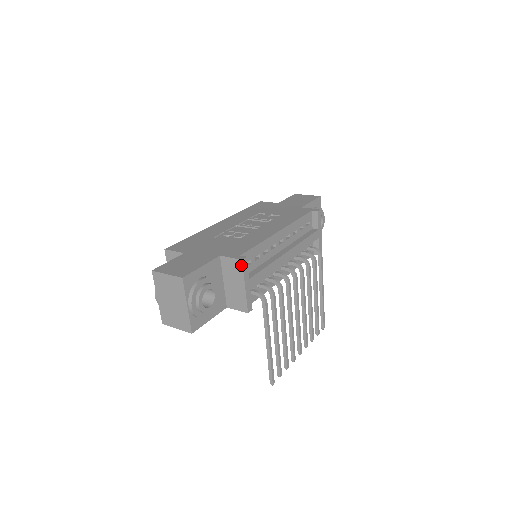
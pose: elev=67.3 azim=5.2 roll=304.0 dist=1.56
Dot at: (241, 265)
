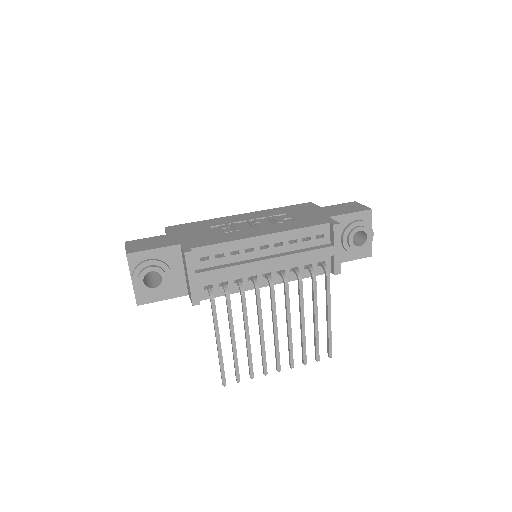
Dot at: (185, 257)
